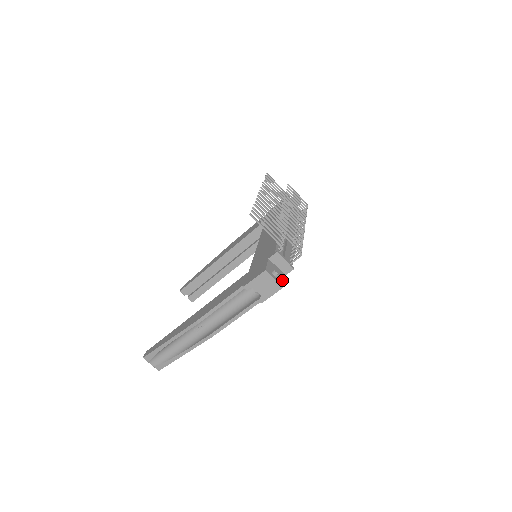
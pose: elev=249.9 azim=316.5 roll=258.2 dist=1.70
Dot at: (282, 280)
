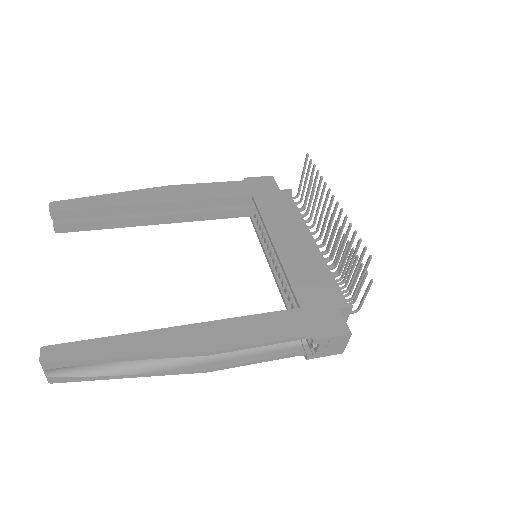
Dot at: occluded
